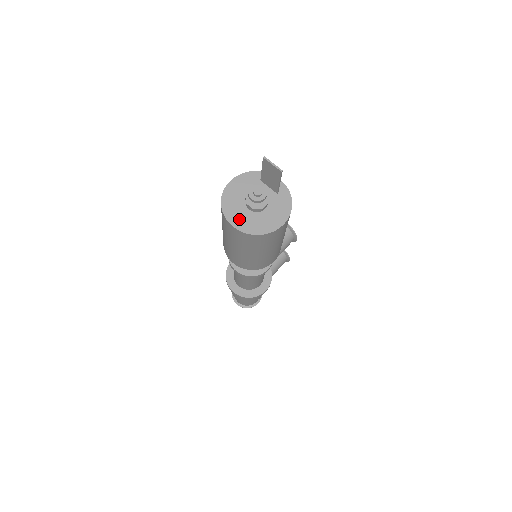
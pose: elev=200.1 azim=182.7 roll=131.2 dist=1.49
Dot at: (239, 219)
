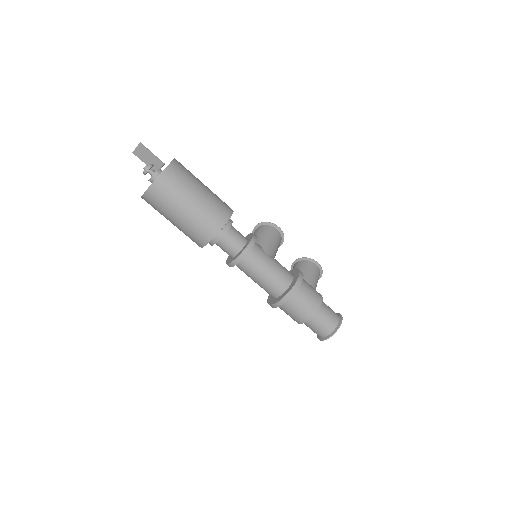
Dot at: occluded
